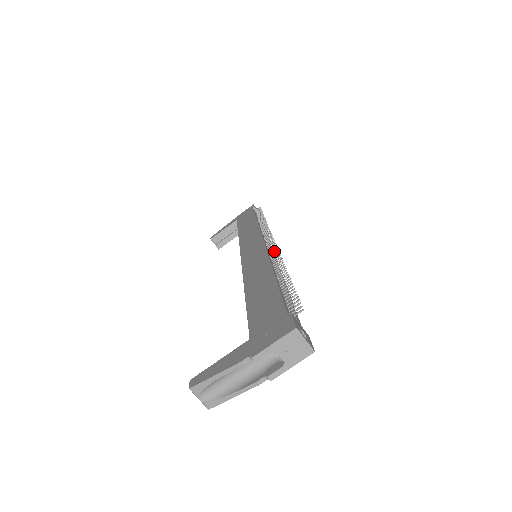
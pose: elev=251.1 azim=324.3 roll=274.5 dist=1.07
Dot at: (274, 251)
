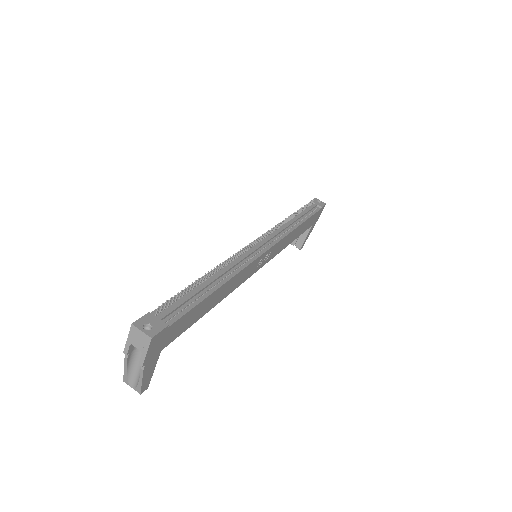
Dot at: (241, 251)
